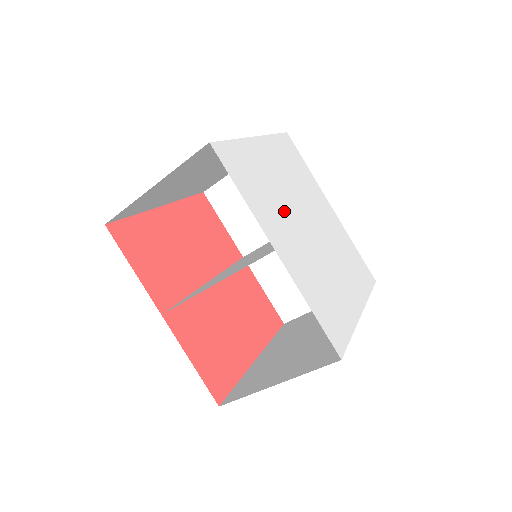
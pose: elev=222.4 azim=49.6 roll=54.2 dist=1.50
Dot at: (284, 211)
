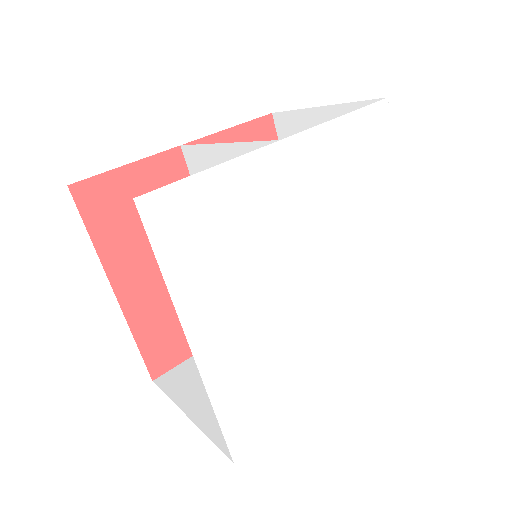
Dot at: (298, 334)
